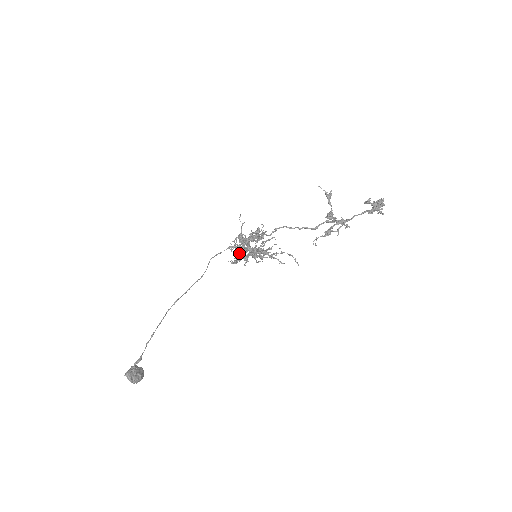
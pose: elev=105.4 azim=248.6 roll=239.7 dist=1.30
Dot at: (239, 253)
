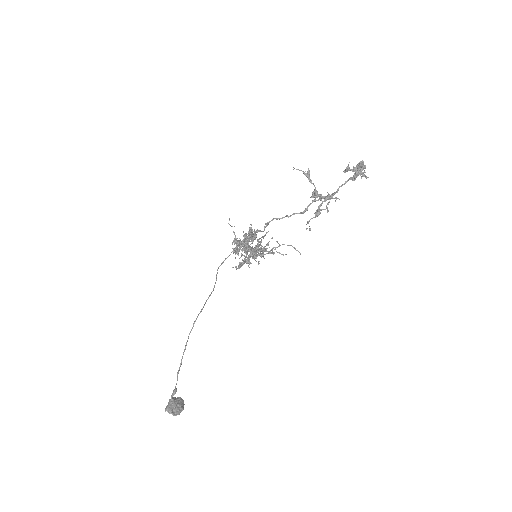
Dot at: (240, 257)
